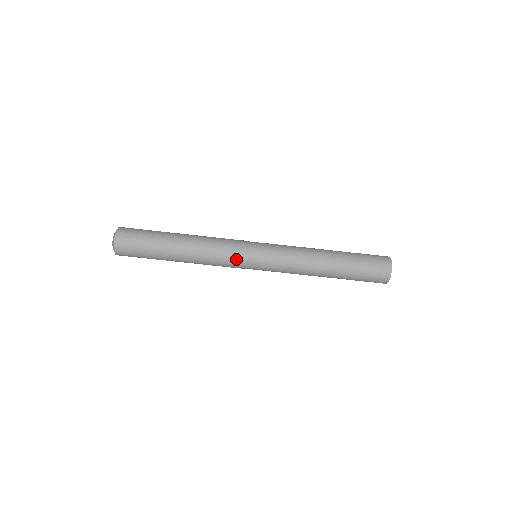
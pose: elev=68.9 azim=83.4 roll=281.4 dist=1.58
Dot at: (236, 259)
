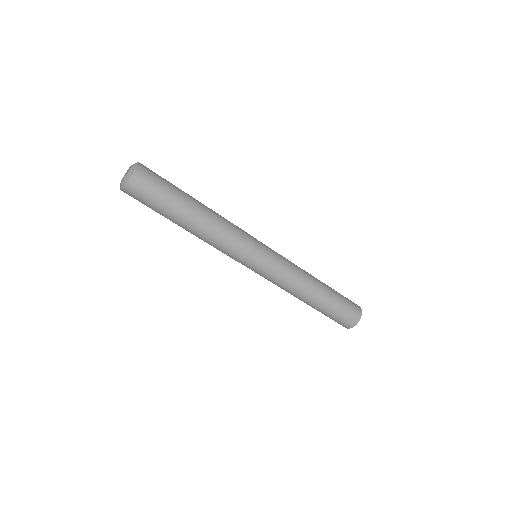
Dot at: (247, 243)
